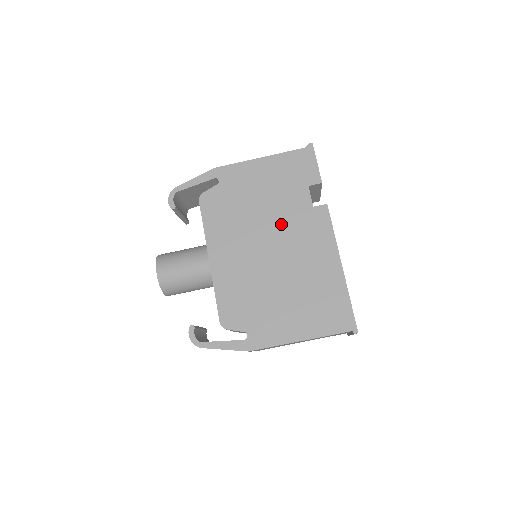
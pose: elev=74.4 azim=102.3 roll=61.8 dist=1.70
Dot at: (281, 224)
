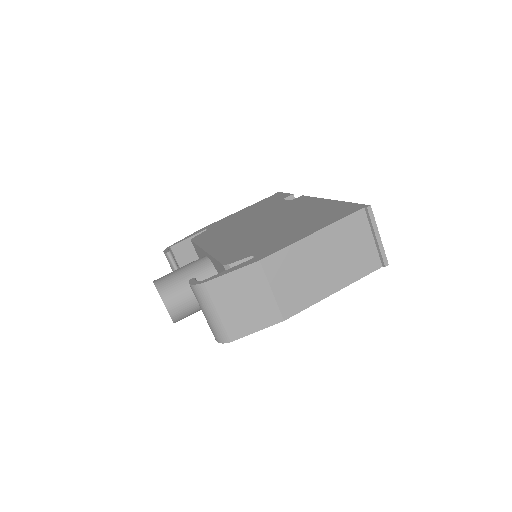
Dot at: (267, 215)
